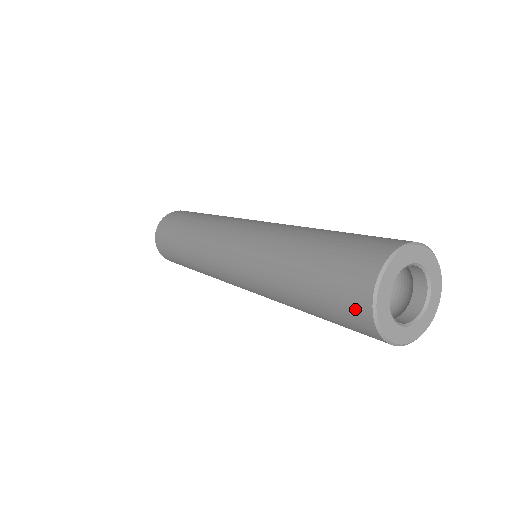
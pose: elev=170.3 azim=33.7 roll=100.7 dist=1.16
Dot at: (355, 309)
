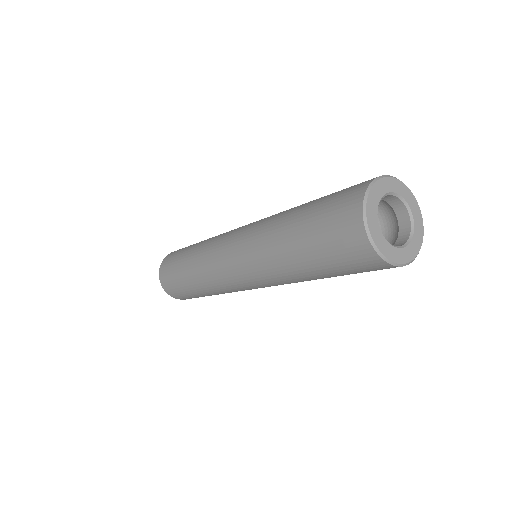
Dot at: (347, 218)
